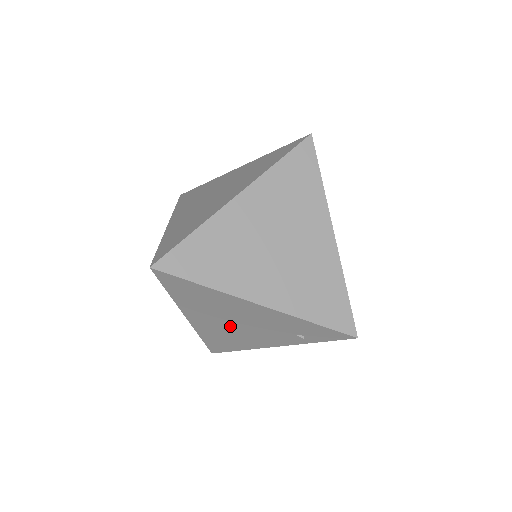
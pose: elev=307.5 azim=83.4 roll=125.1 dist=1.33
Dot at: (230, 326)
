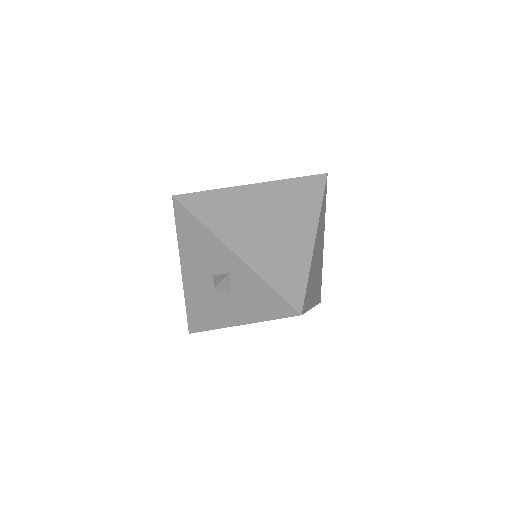
Dot at: occluded
